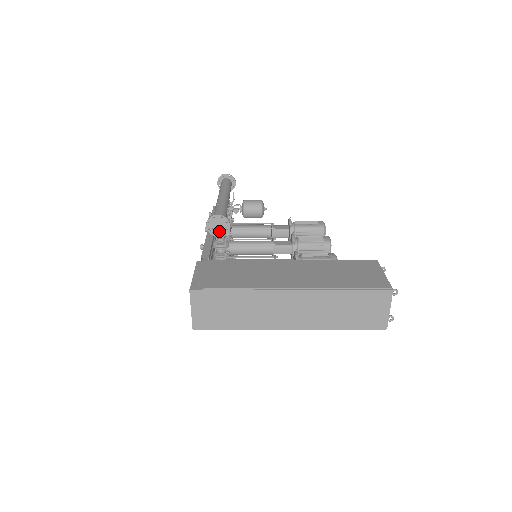
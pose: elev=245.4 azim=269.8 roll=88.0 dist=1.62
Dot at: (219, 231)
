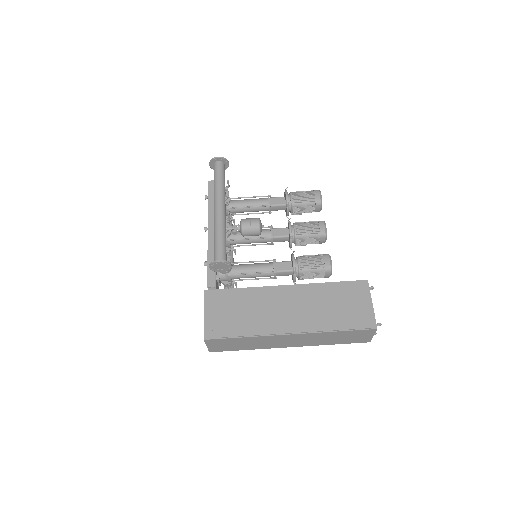
Dot at: (222, 269)
